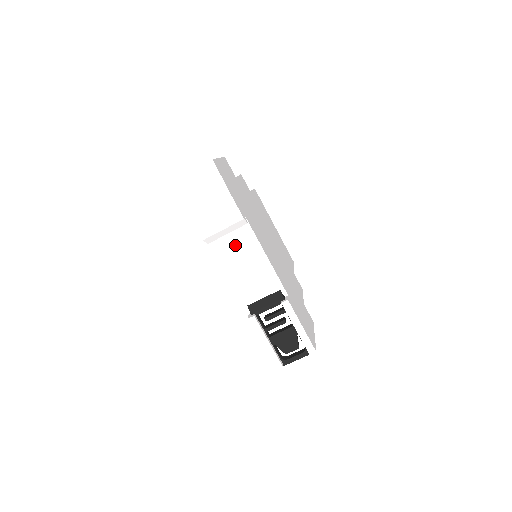
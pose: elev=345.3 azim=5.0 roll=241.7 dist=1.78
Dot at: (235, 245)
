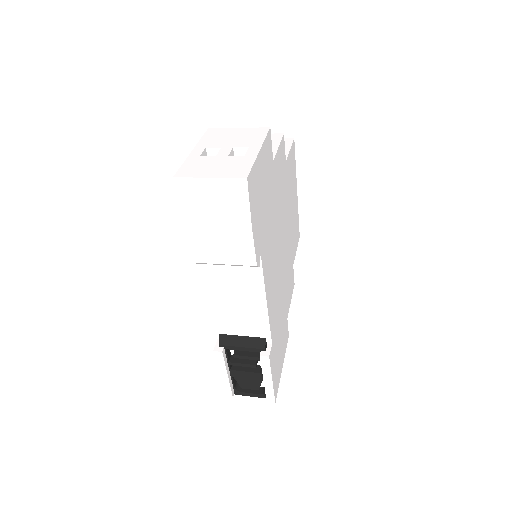
Dot at: (232, 275)
